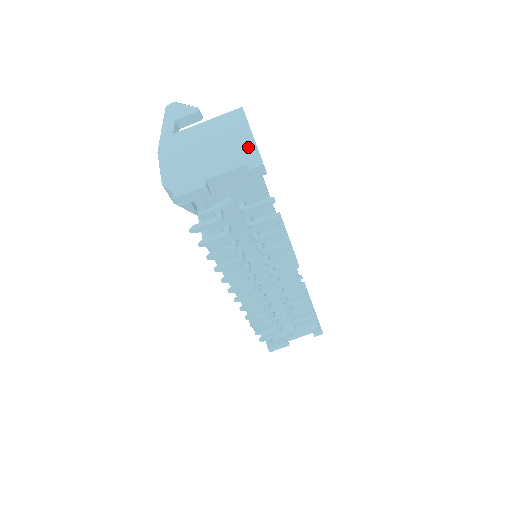
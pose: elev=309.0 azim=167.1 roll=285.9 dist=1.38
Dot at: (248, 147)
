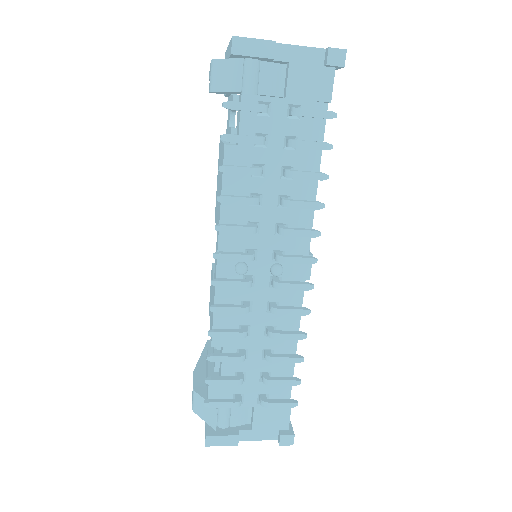
Dot at: occluded
